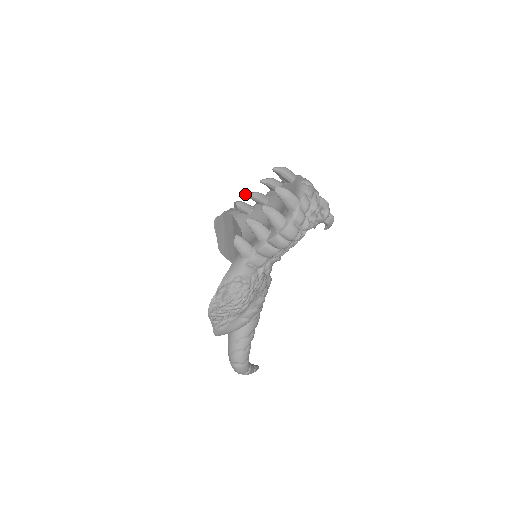
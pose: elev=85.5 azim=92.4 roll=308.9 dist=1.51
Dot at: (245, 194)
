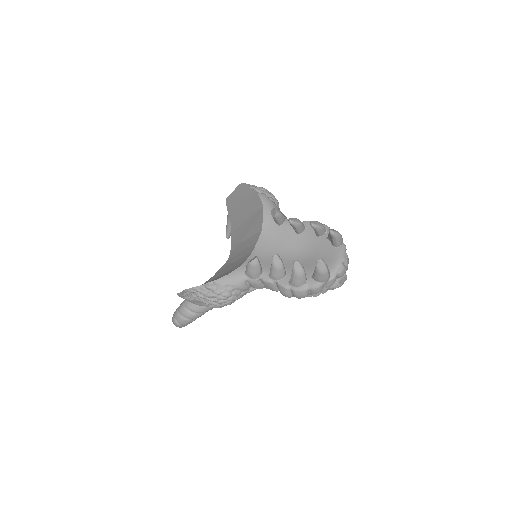
Dot at: (290, 219)
